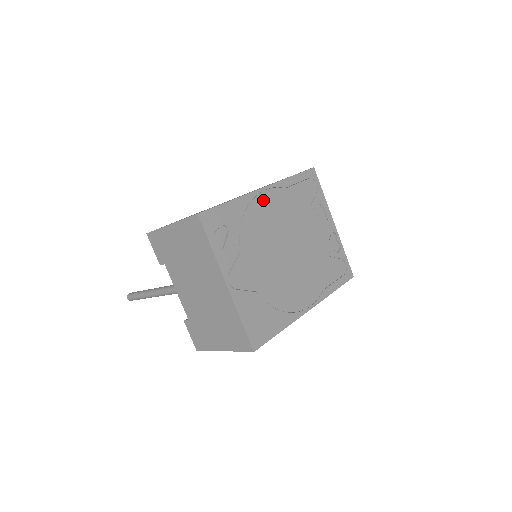
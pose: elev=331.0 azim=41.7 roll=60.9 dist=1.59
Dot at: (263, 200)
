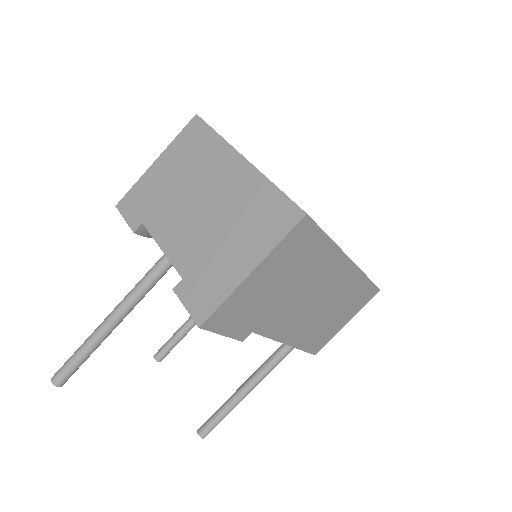
Dot at: occluded
